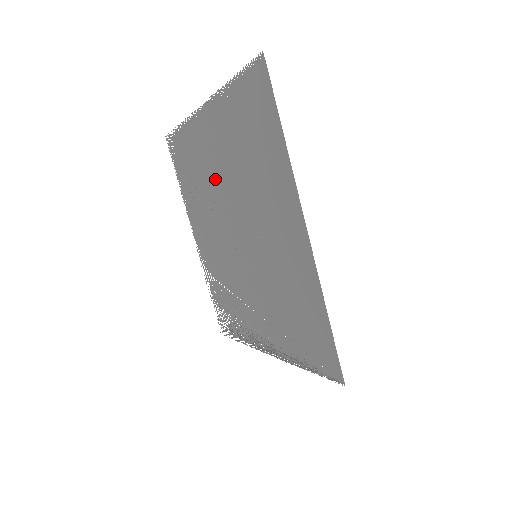
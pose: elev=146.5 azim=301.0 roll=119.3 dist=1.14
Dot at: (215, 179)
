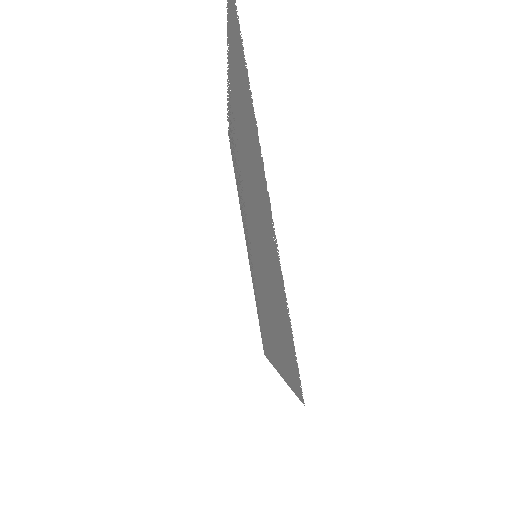
Dot at: occluded
